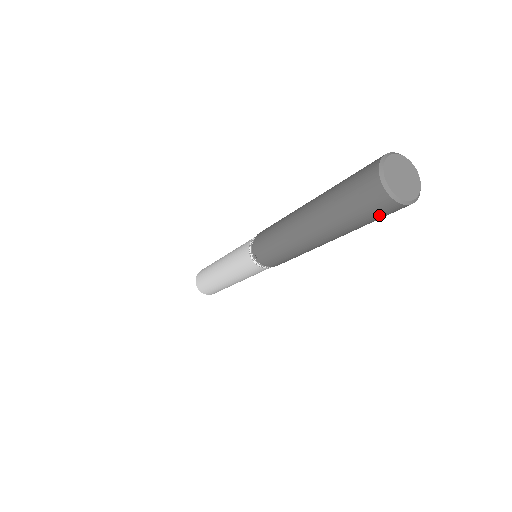
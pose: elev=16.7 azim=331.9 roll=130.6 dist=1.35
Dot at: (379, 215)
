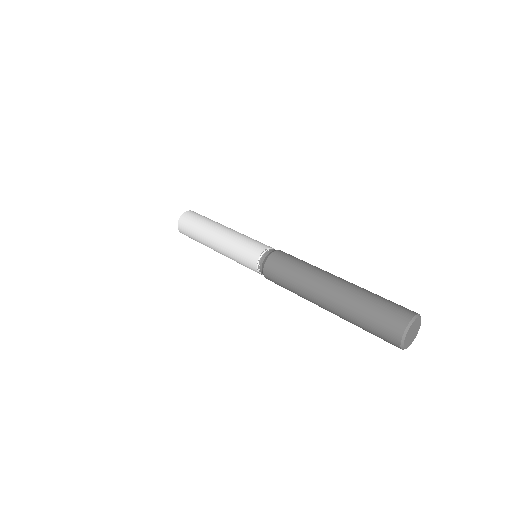
Dot at: (381, 338)
